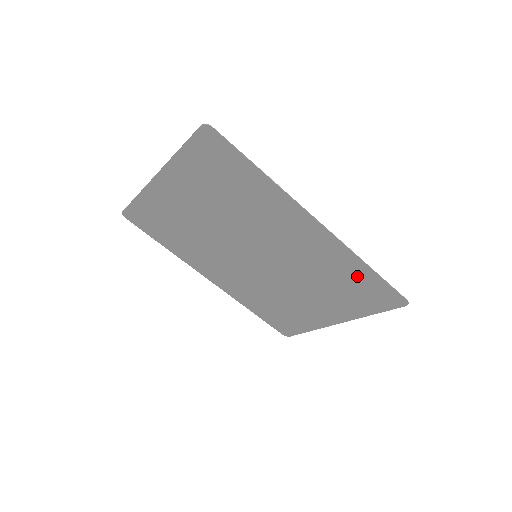
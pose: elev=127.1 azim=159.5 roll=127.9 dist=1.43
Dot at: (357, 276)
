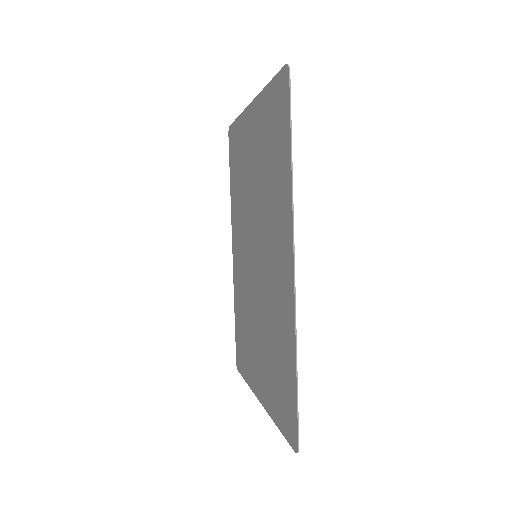
Dot at: (287, 364)
